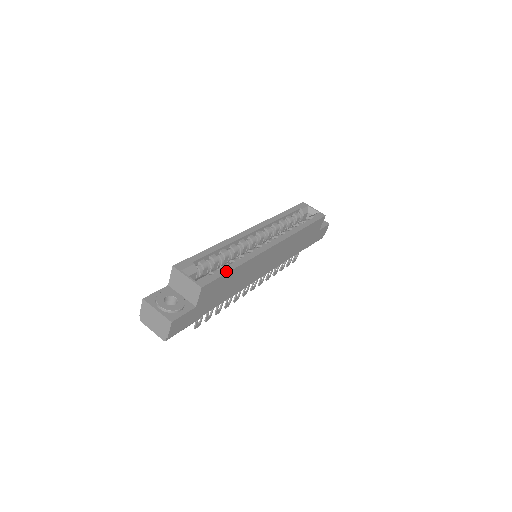
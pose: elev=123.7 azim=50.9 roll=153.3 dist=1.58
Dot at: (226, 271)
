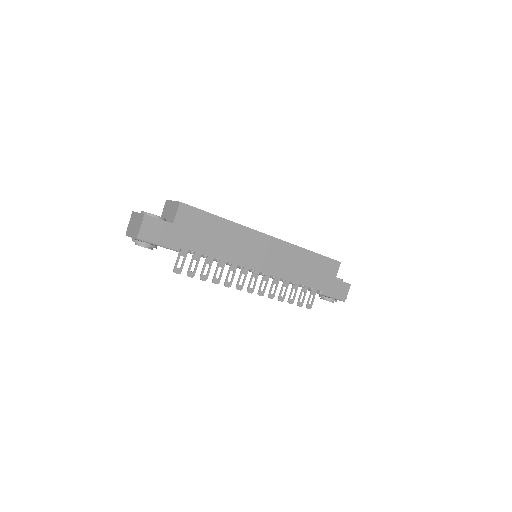
Dot at: (210, 213)
